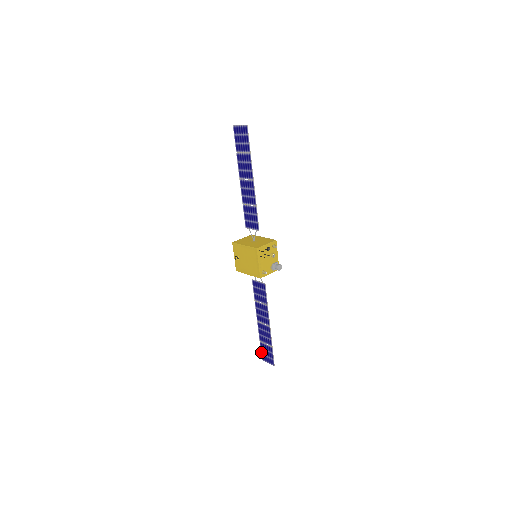
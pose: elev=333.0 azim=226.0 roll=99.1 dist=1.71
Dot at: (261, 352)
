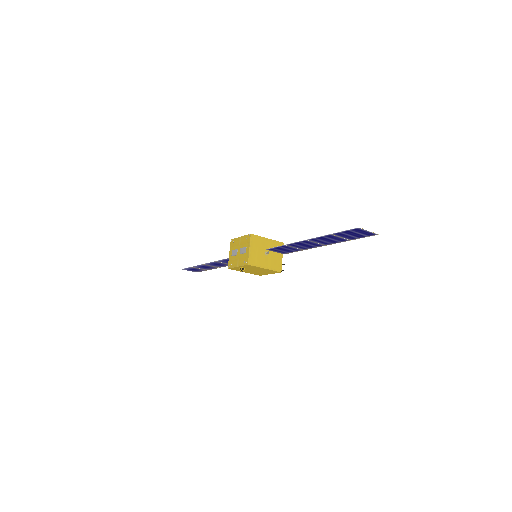
Dot at: occluded
